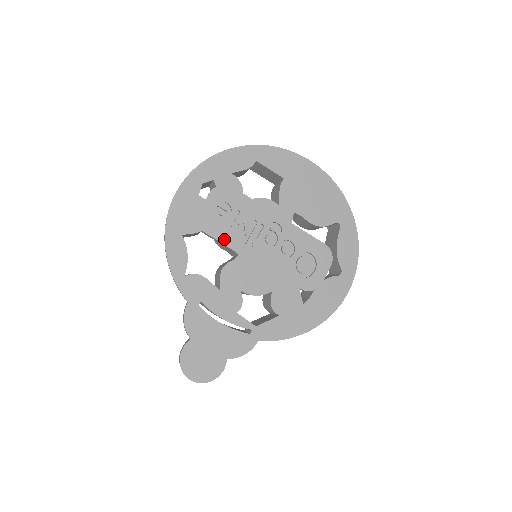
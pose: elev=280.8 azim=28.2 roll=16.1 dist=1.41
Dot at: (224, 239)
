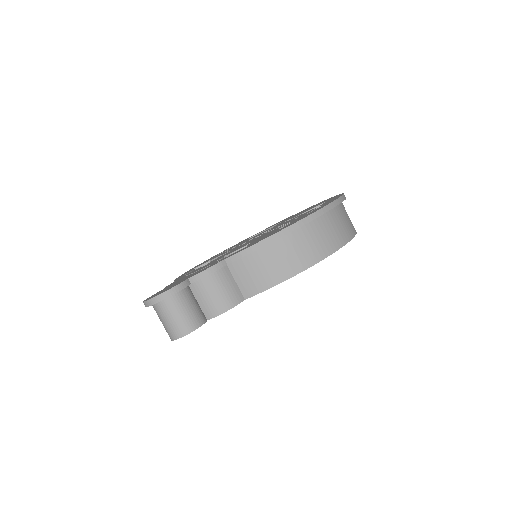
Dot at: occluded
